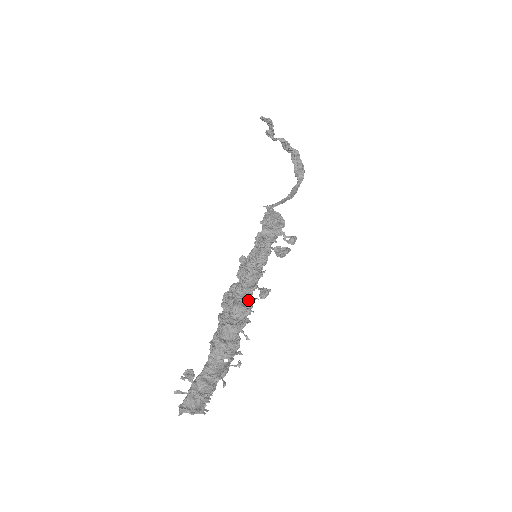
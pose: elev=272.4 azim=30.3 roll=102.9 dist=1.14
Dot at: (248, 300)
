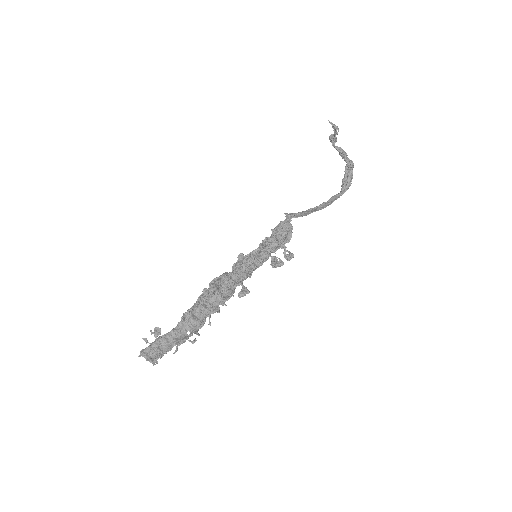
Dot at: (228, 292)
